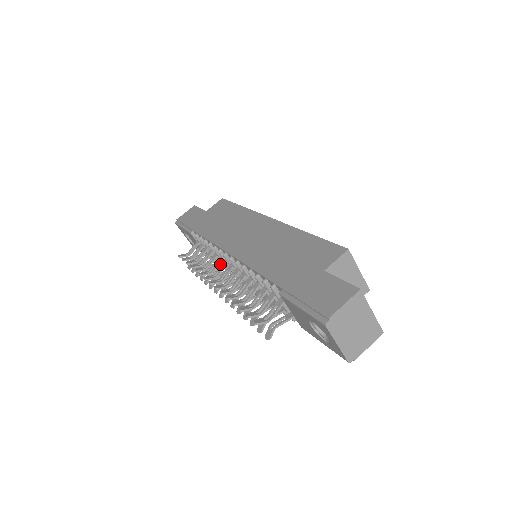
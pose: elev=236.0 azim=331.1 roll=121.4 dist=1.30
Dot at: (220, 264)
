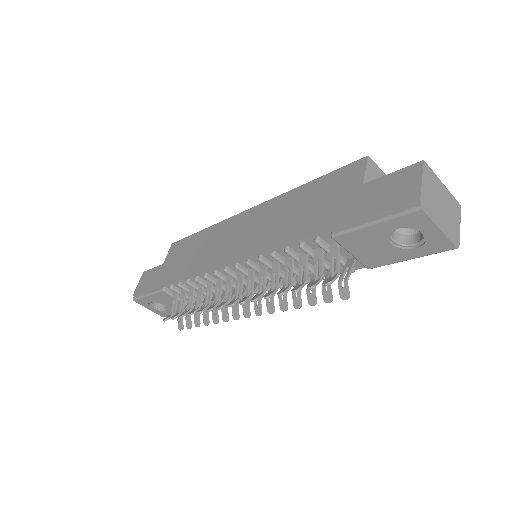
Dot at: occluded
